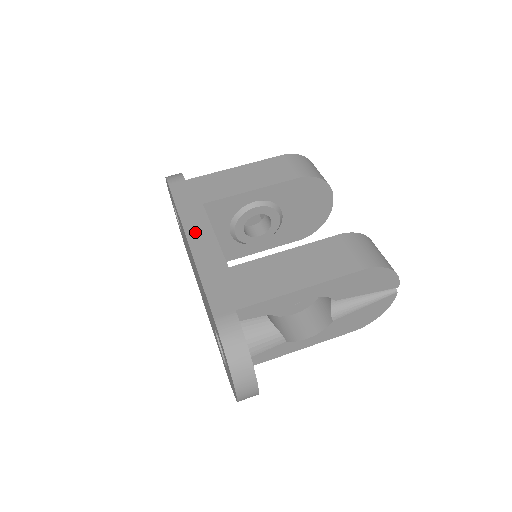
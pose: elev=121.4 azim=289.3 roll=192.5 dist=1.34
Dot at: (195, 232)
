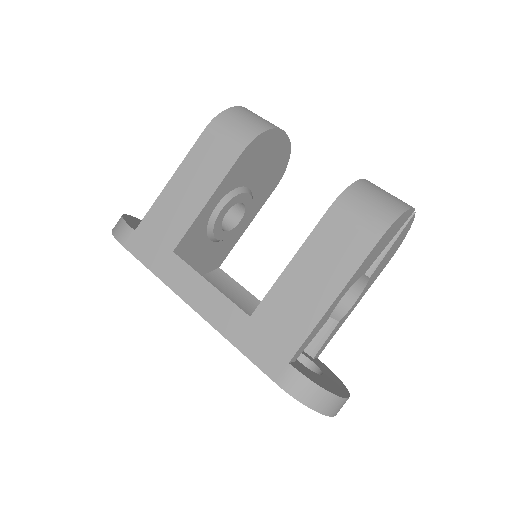
Dot at: (191, 293)
